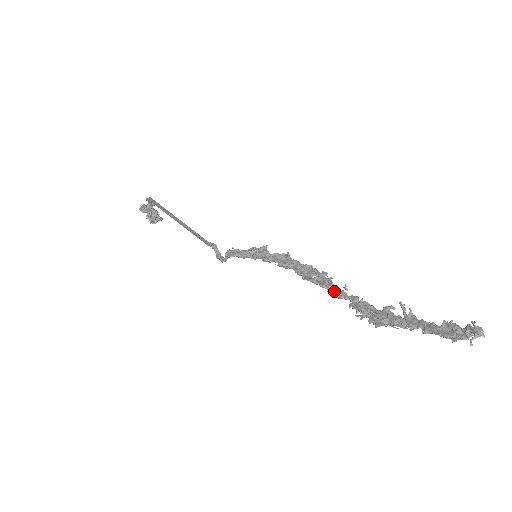
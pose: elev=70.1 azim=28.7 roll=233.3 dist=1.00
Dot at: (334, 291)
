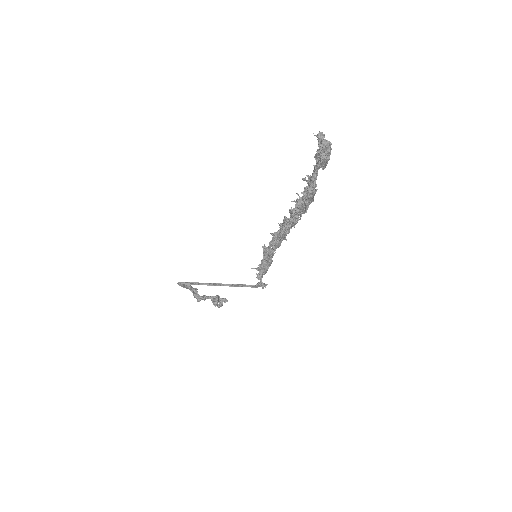
Dot at: occluded
